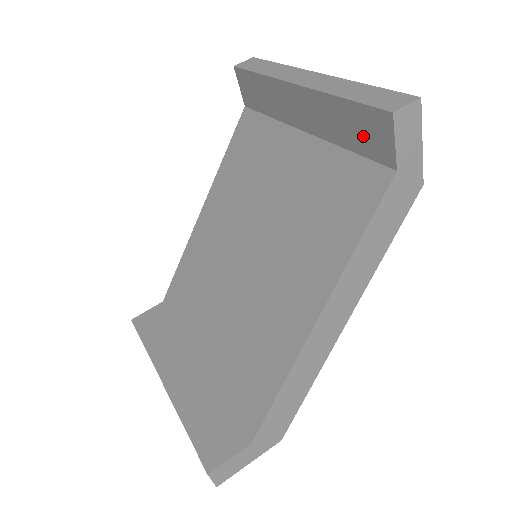
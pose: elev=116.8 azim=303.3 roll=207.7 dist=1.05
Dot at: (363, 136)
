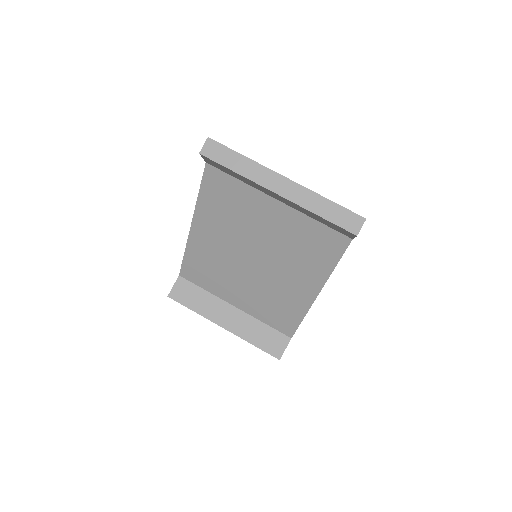
Dot at: (332, 226)
